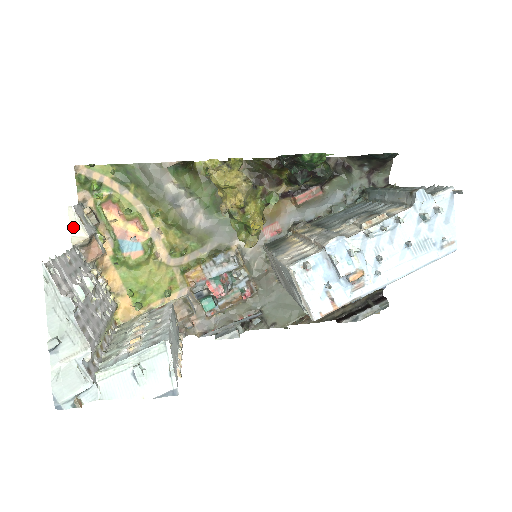
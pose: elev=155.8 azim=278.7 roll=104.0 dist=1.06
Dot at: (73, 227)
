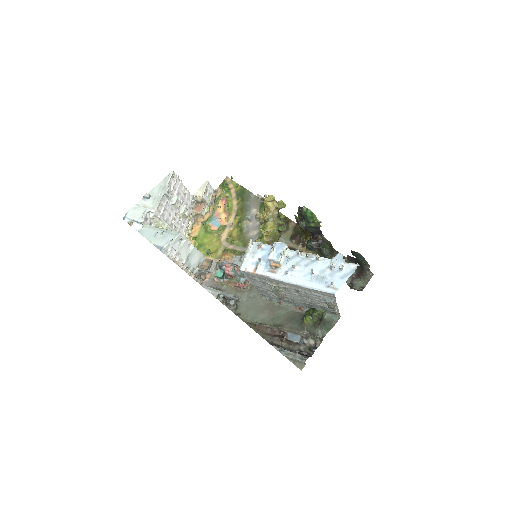
Dot at: (201, 189)
